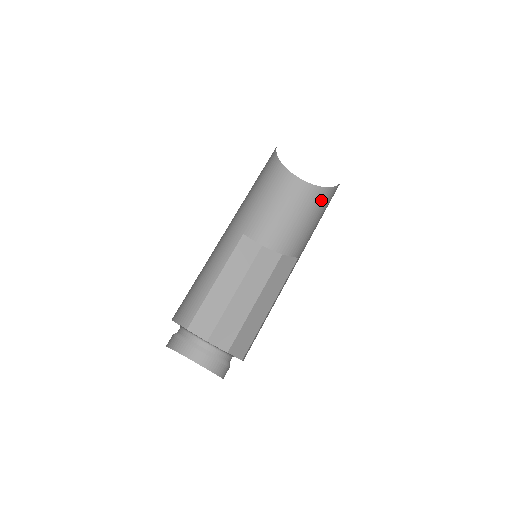
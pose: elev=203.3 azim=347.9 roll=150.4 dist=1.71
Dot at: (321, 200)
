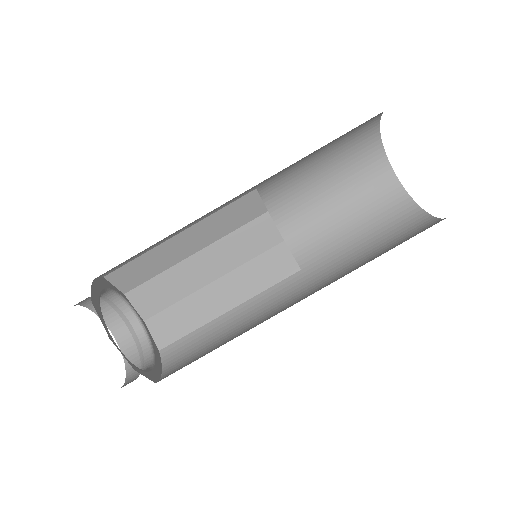
Dot at: (381, 198)
